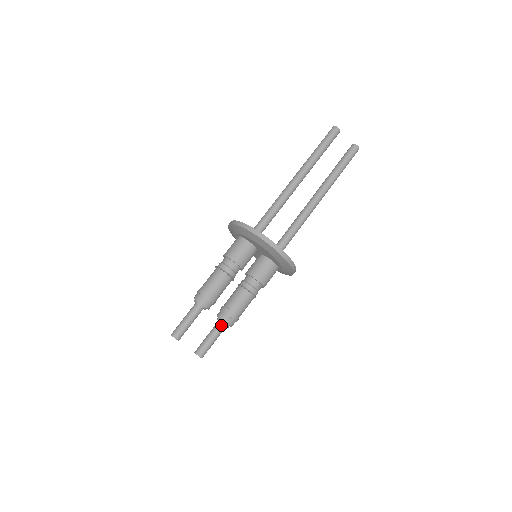
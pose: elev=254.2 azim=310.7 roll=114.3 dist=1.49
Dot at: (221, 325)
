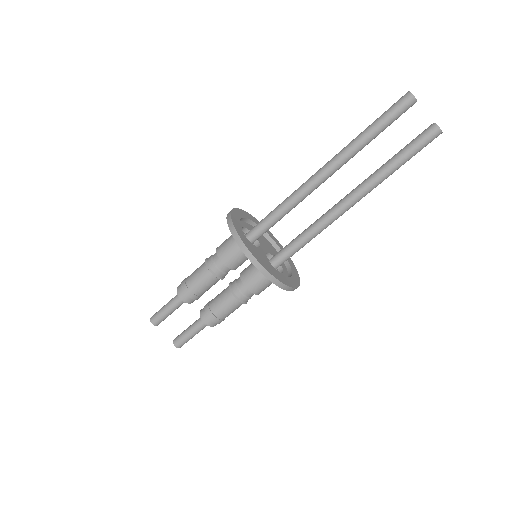
Dot at: (202, 322)
